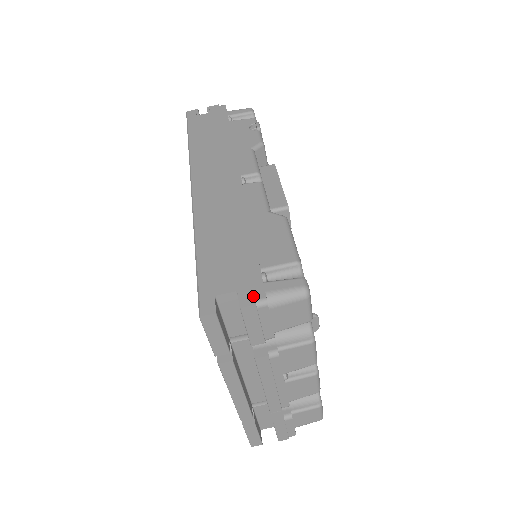
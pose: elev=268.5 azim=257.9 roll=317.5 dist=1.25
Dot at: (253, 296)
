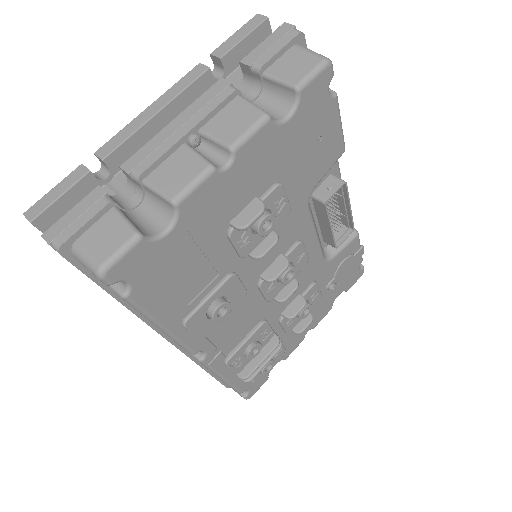
Dot at: occluded
